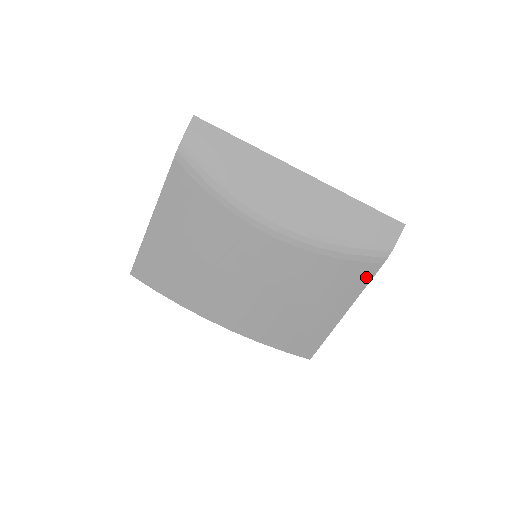
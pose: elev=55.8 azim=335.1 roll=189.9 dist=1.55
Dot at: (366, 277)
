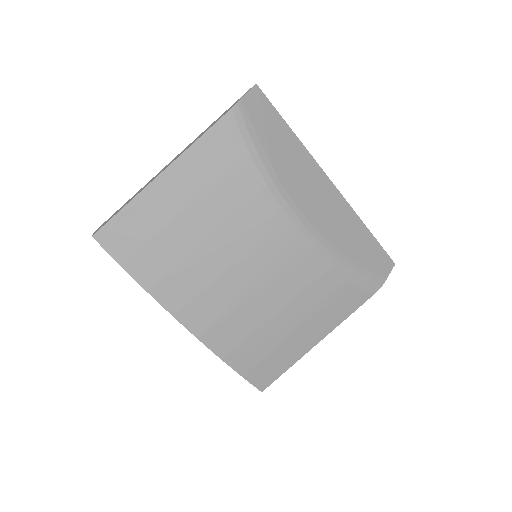
Dot at: (354, 305)
